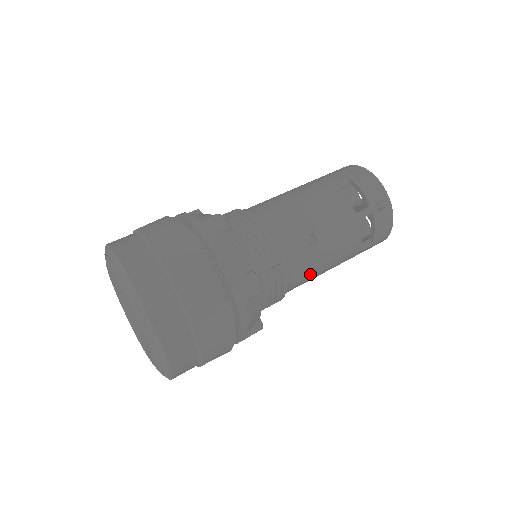
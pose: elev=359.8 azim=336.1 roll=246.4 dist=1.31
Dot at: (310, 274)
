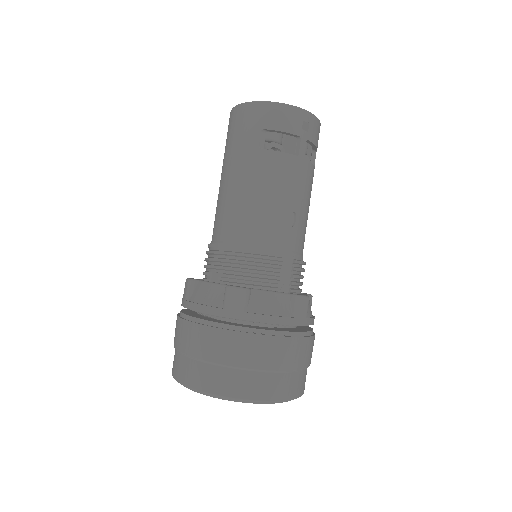
Dot at: occluded
